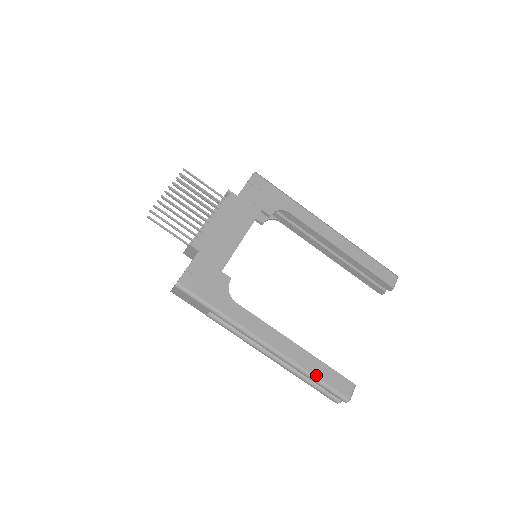
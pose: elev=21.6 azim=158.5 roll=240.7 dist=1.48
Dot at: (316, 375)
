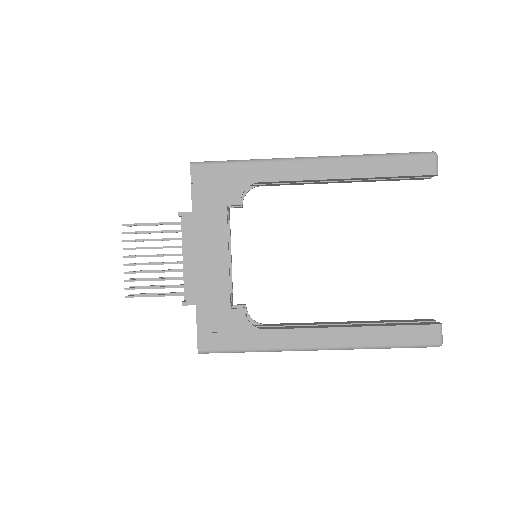
Dot at: (390, 344)
